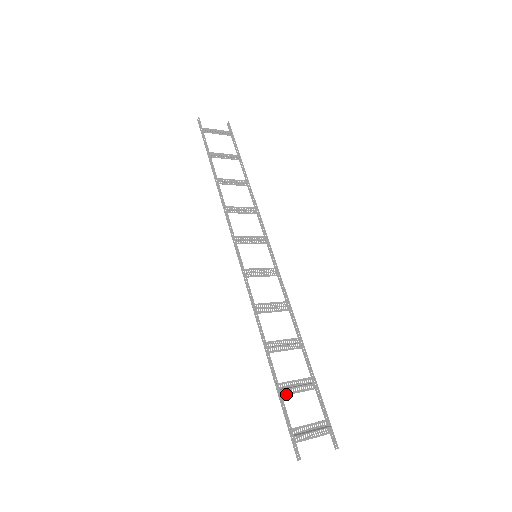
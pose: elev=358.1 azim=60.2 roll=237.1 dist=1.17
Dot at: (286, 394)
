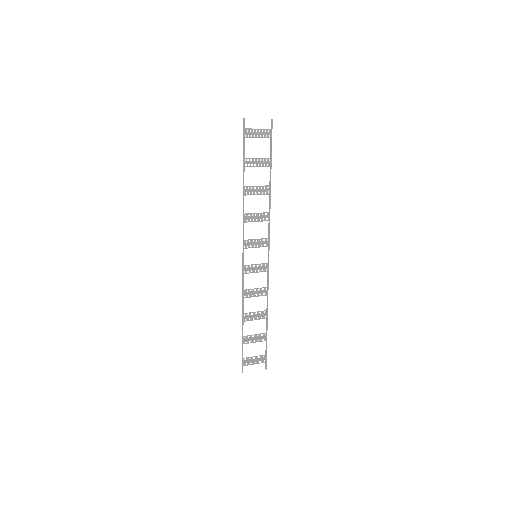
Dot at: occluded
